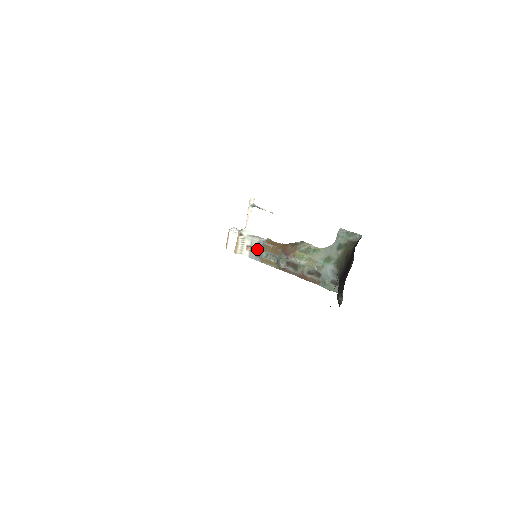
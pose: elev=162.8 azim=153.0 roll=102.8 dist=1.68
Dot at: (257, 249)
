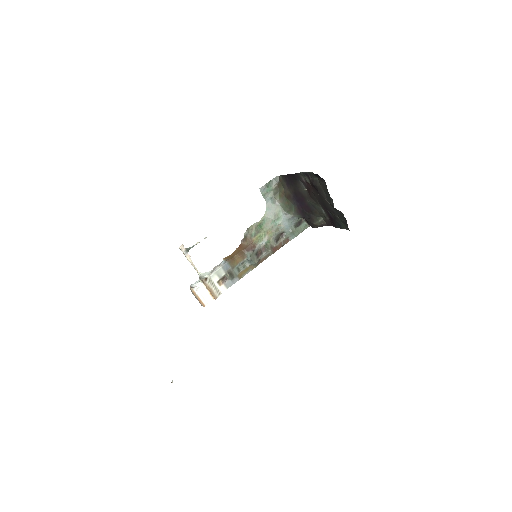
Dot at: (228, 274)
